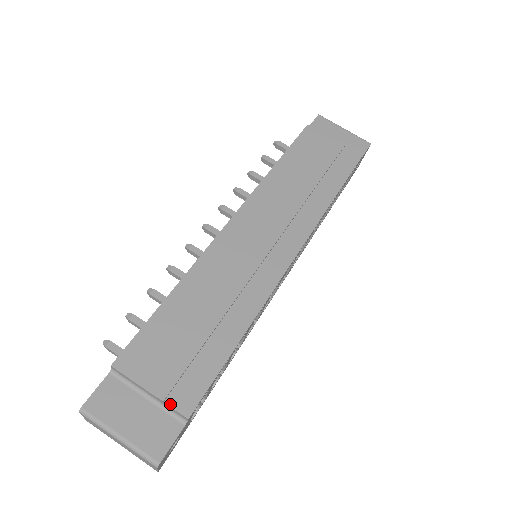
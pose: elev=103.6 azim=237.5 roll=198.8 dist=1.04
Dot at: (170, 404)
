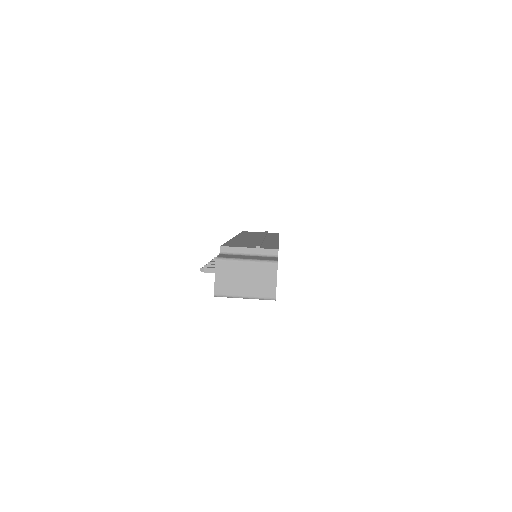
Dot at: (264, 248)
